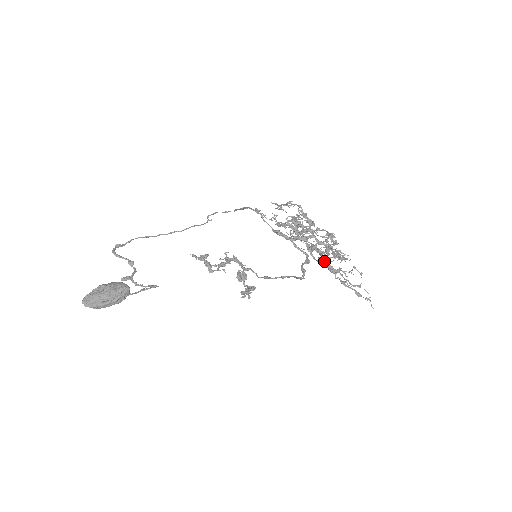
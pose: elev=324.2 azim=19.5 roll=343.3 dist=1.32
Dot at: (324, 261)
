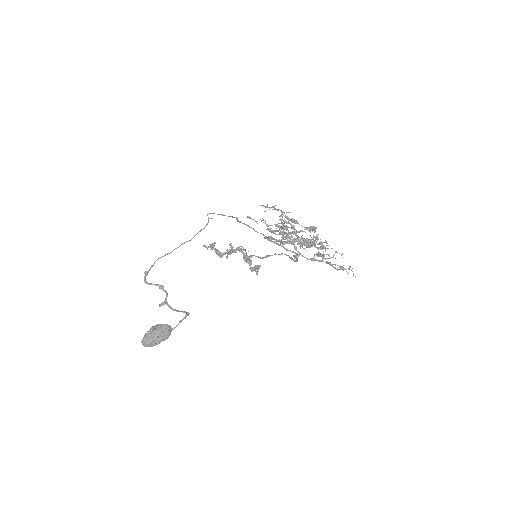
Dot at: occluded
